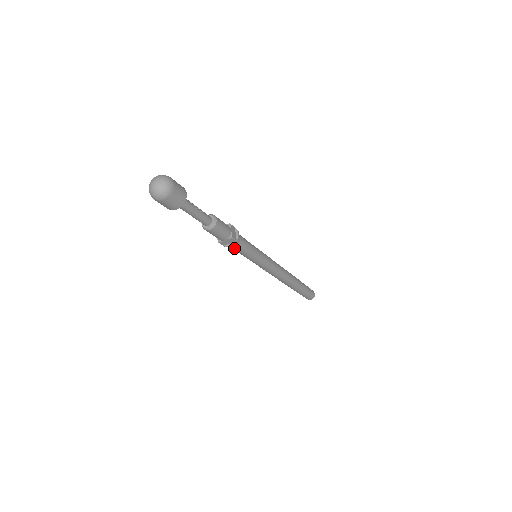
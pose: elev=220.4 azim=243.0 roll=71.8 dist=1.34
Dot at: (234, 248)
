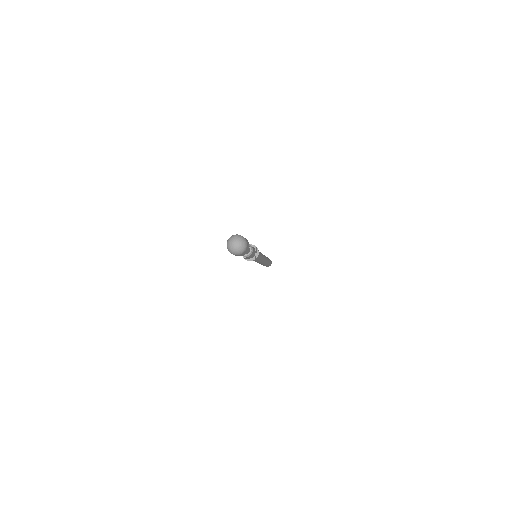
Dot at: occluded
